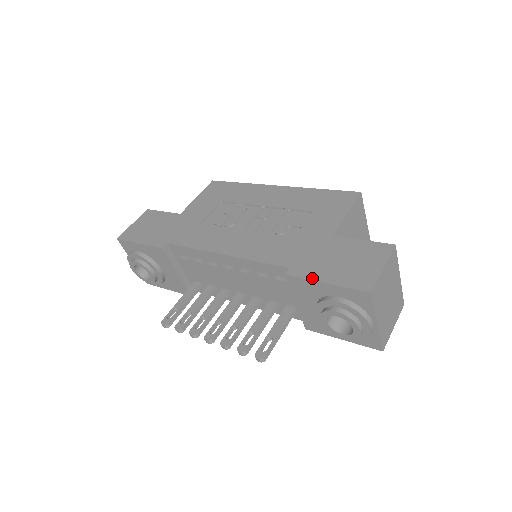
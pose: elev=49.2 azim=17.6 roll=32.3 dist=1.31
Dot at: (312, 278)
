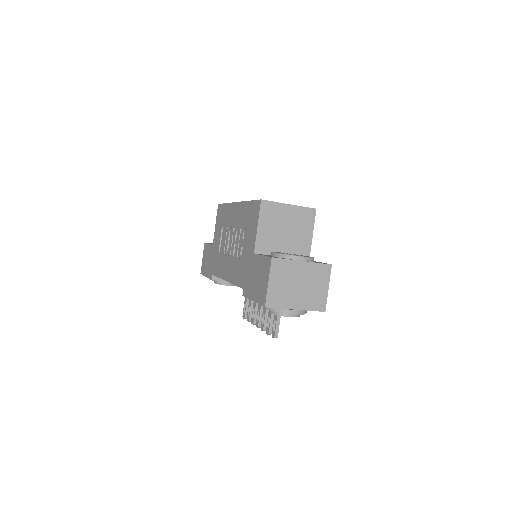
Dot at: (249, 297)
